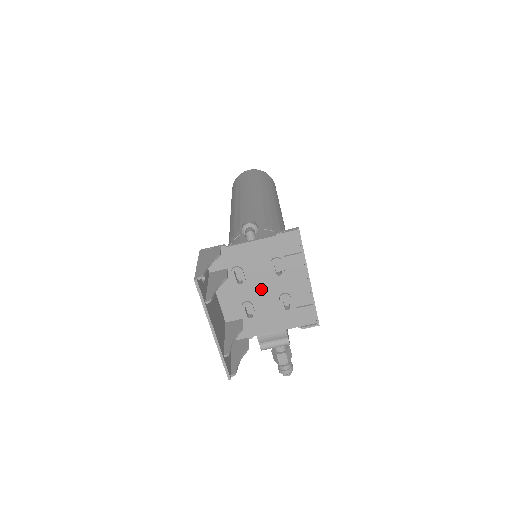
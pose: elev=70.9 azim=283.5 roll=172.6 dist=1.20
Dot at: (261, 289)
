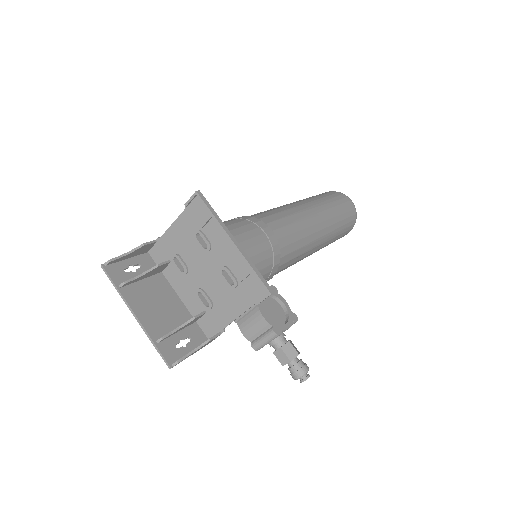
Dot at: (203, 271)
